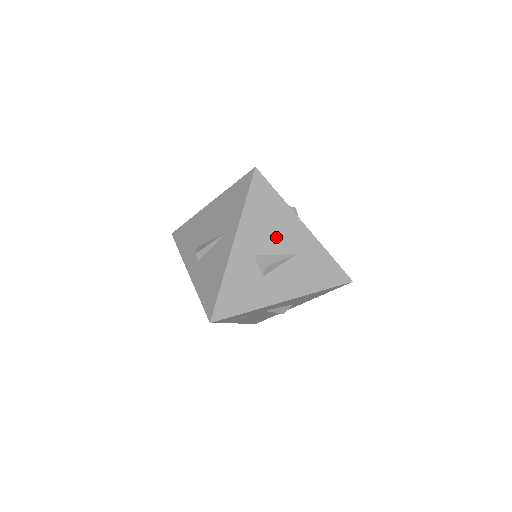
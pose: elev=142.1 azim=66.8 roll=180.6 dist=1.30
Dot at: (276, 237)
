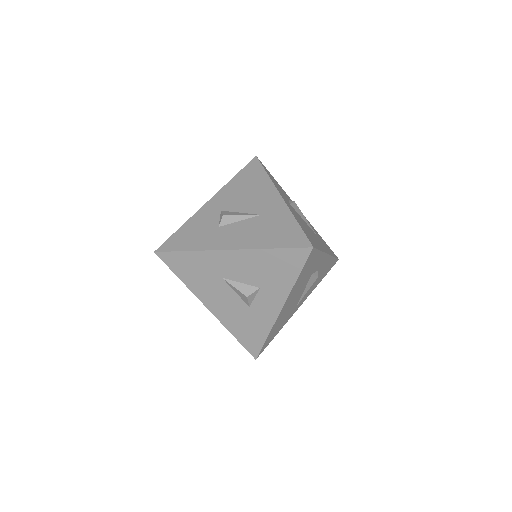
Dot at: (248, 200)
